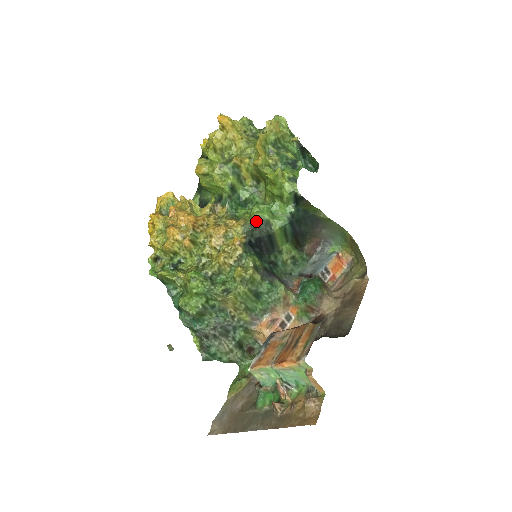
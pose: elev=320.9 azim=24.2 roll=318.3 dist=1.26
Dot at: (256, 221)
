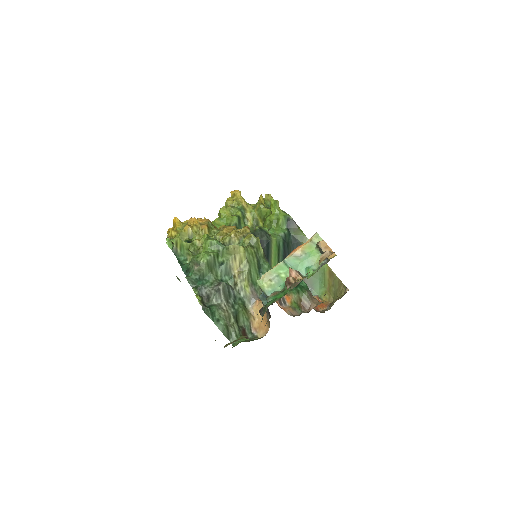
Dot at: (259, 228)
